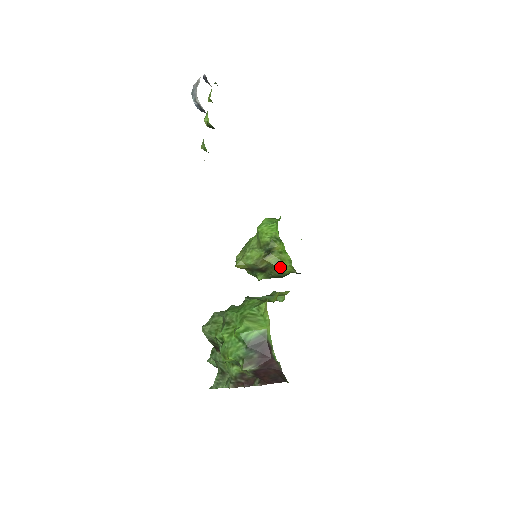
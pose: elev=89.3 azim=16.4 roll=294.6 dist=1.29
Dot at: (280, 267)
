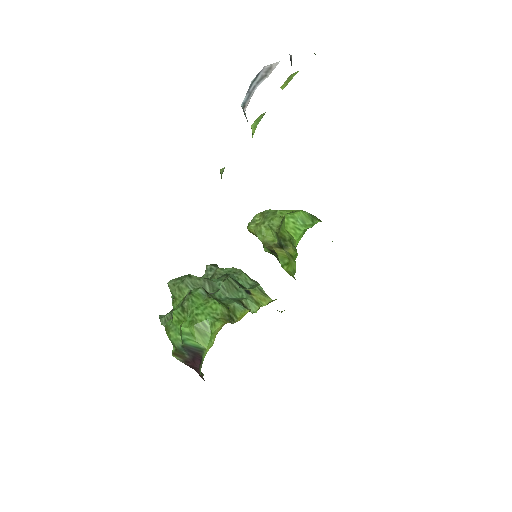
Dot at: (284, 265)
